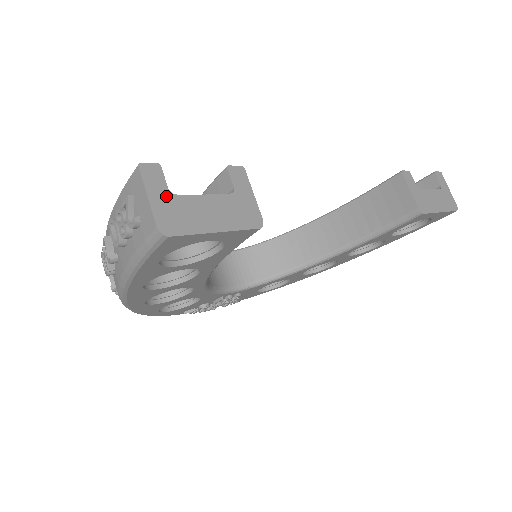
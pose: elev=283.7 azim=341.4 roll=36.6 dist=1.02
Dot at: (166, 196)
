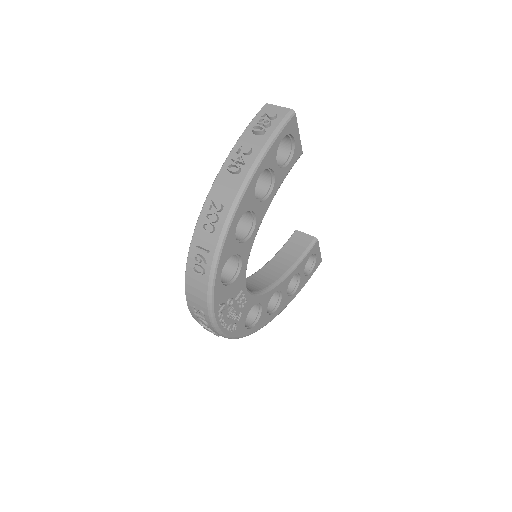
Dot at: occluded
